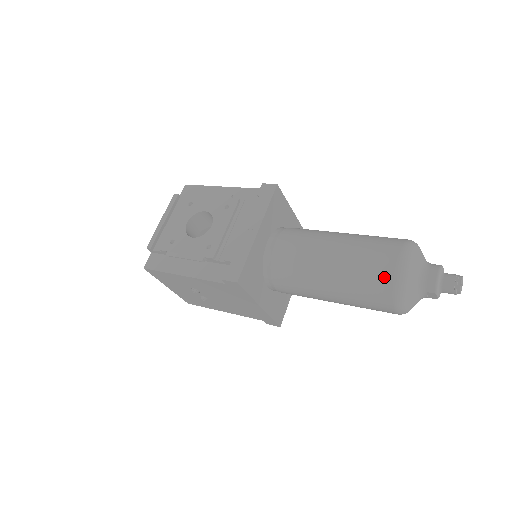
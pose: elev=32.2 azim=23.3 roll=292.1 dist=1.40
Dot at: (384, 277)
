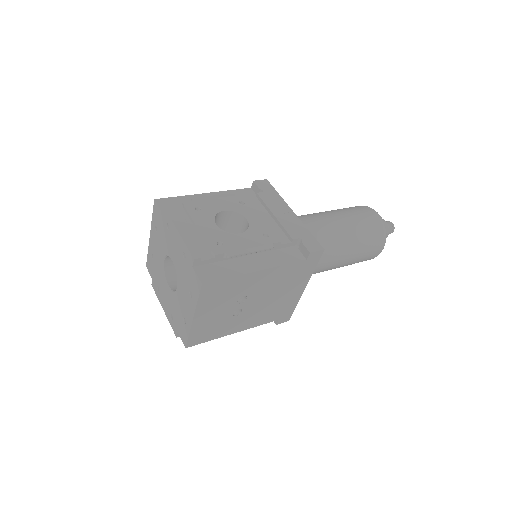
Dot at: (377, 225)
